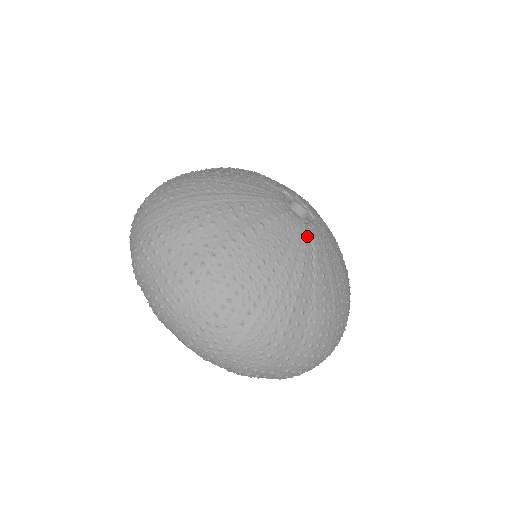
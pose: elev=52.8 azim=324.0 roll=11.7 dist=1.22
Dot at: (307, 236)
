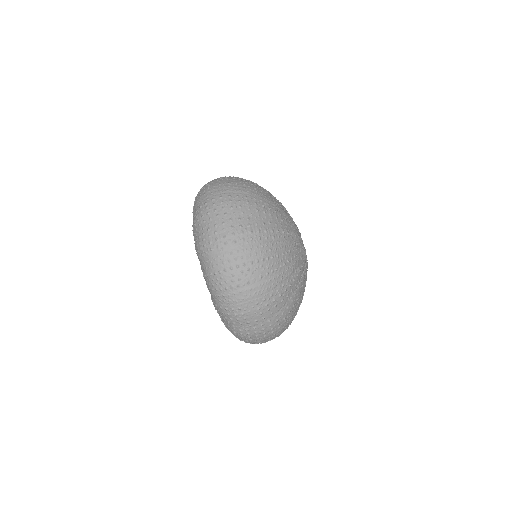
Dot at: (305, 259)
